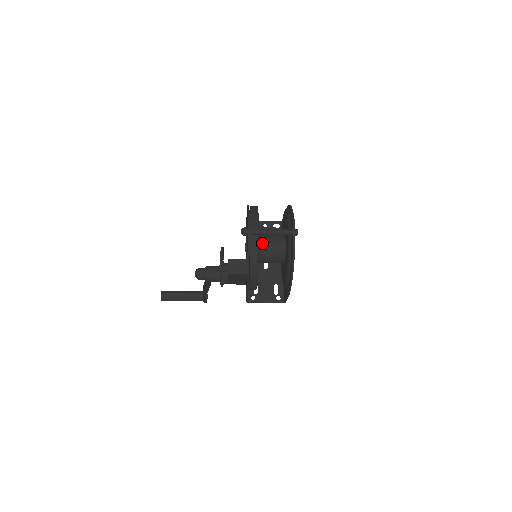
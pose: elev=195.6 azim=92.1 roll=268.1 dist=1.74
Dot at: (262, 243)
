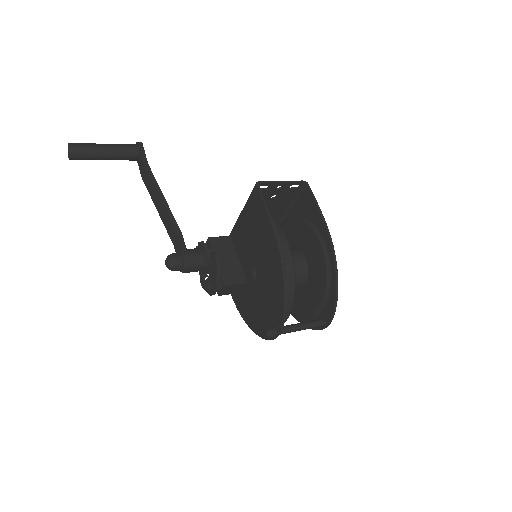
Dot at: occluded
